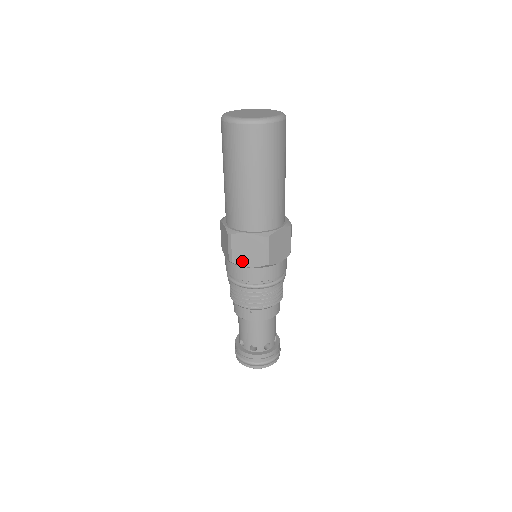
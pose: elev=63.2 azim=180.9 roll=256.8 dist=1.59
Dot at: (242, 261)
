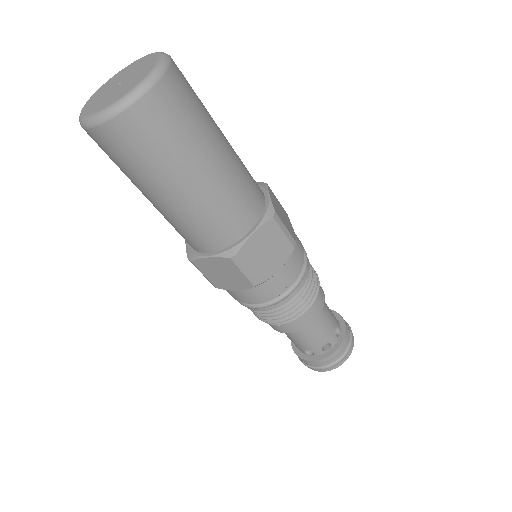
Dot at: (226, 285)
